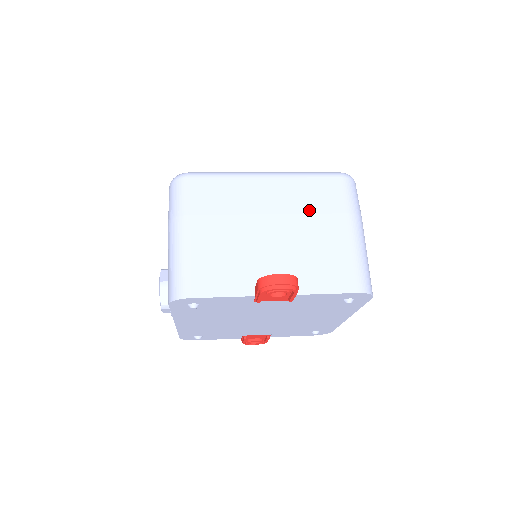
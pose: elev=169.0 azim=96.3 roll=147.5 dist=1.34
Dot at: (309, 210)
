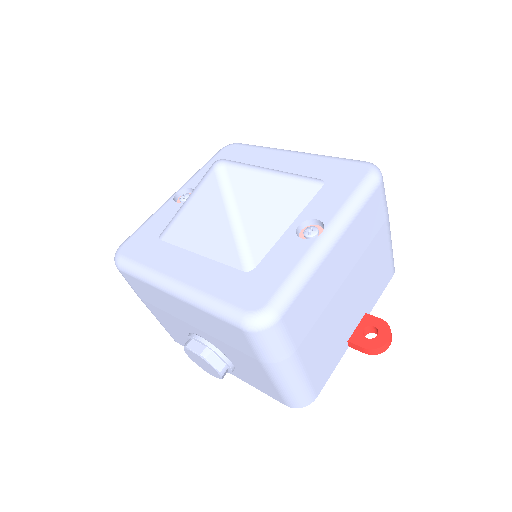
Dot at: (367, 244)
